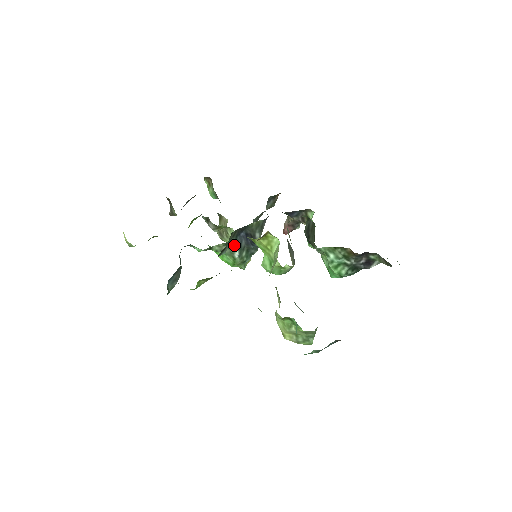
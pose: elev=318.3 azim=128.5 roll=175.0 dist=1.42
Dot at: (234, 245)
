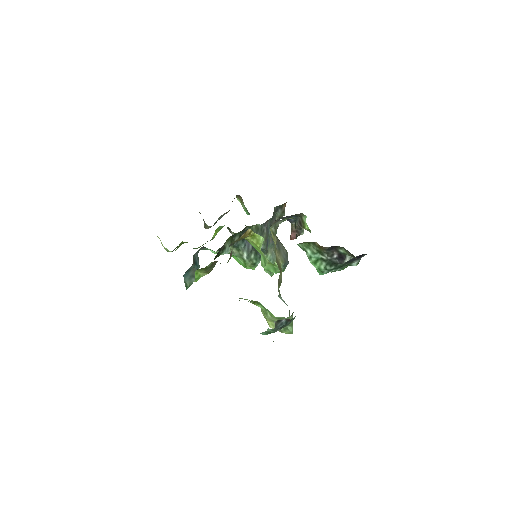
Dot at: (242, 248)
